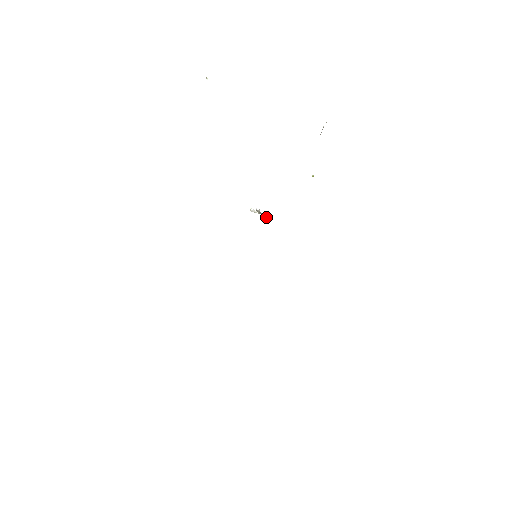
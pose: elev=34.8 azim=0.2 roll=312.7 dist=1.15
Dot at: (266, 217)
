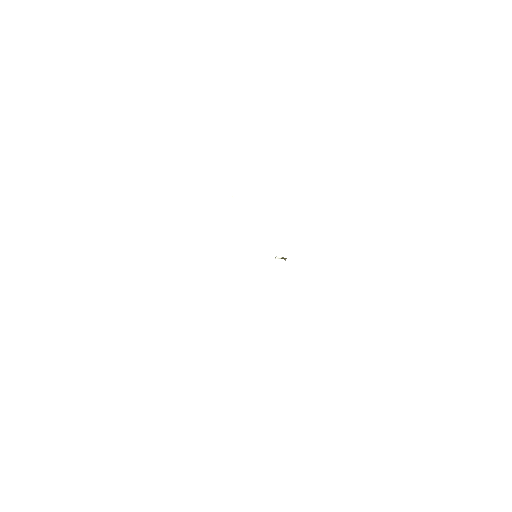
Dot at: occluded
